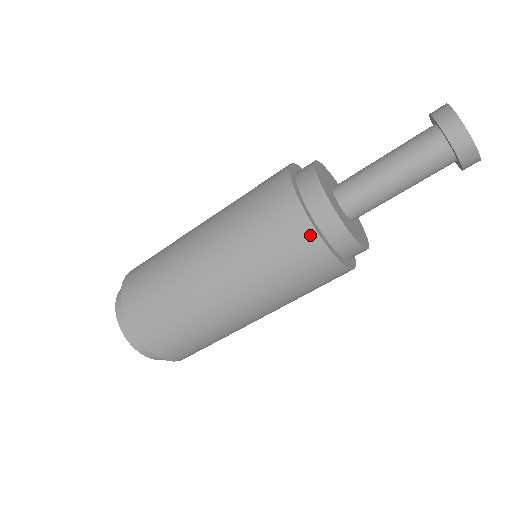
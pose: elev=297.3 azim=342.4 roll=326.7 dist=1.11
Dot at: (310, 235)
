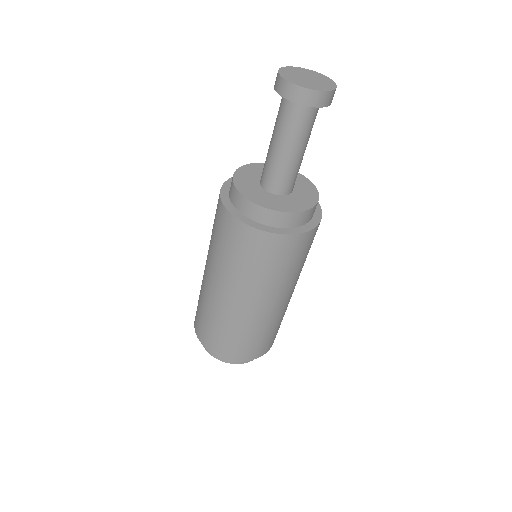
Dot at: occluded
